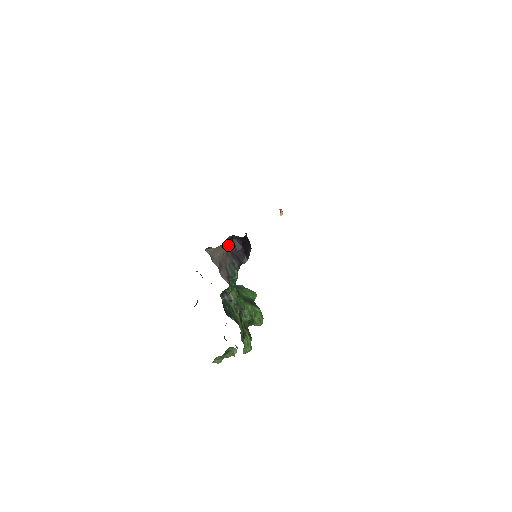
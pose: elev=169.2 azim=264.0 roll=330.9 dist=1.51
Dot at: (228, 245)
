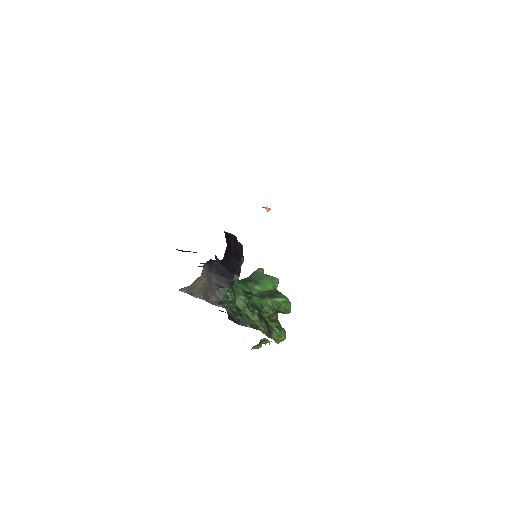
Dot at: (208, 270)
